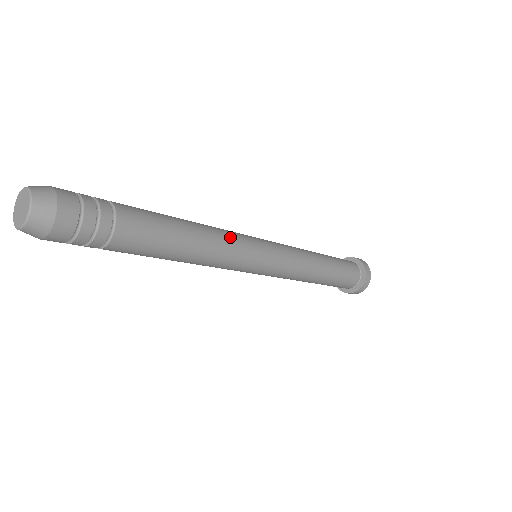
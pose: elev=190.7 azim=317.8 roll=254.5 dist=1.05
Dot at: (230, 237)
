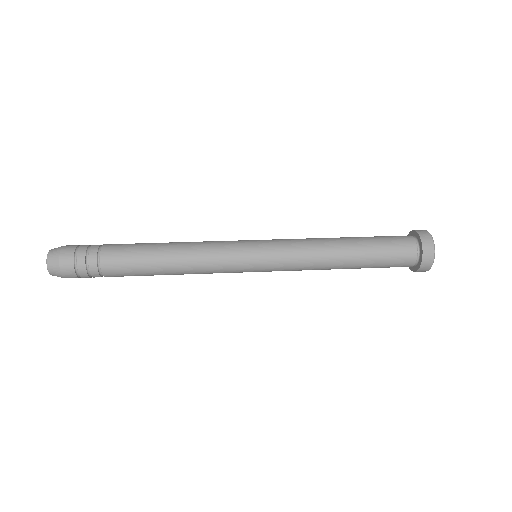
Dot at: (208, 248)
